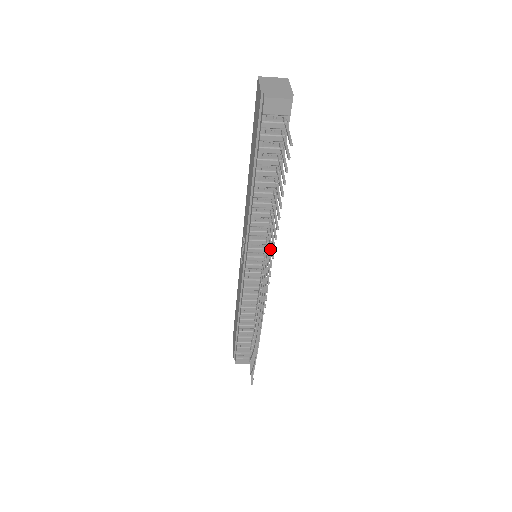
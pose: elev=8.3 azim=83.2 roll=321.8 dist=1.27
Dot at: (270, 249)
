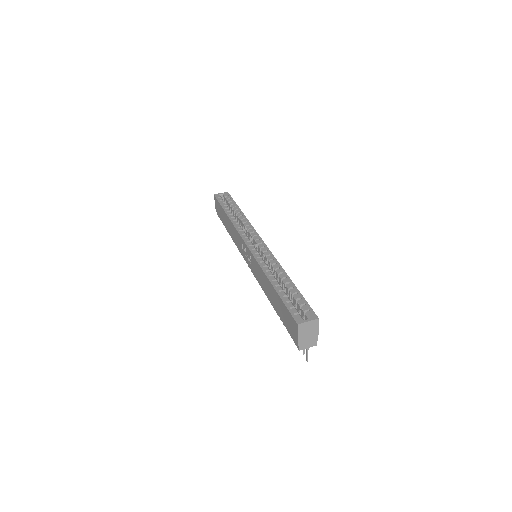
Dot at: occluded
